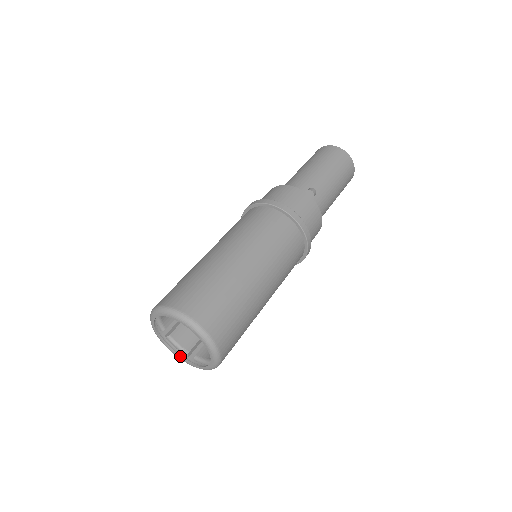
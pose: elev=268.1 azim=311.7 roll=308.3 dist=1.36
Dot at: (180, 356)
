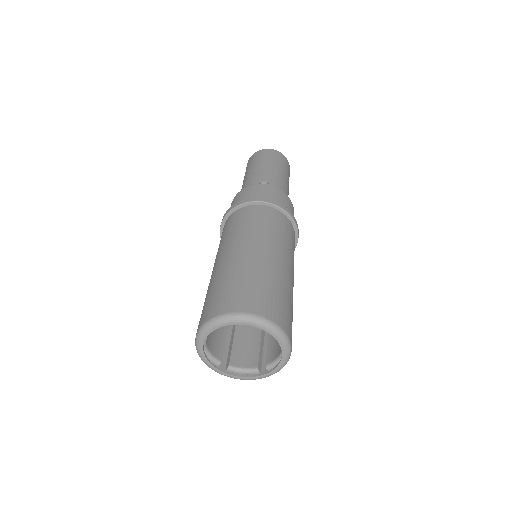
Dot at: (252, 376)
